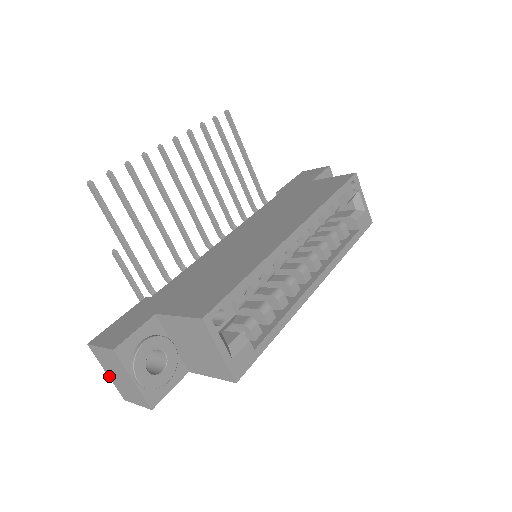
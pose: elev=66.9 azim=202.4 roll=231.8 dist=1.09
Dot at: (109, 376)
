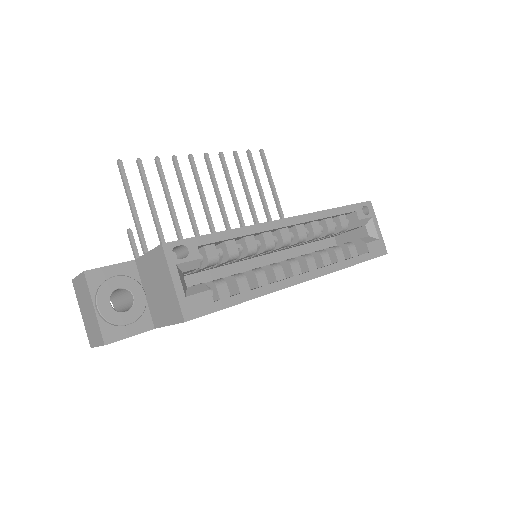
Dot at: (82, 317)
